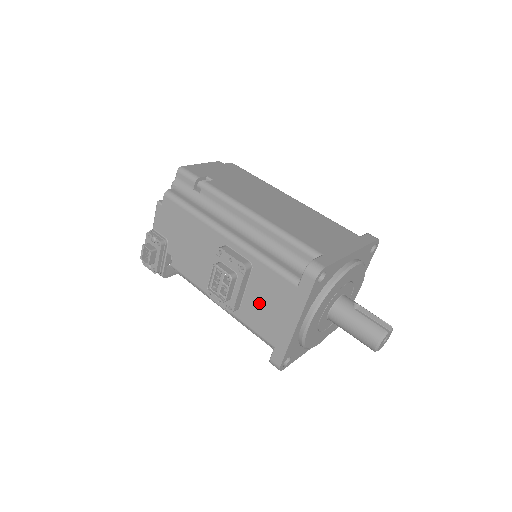
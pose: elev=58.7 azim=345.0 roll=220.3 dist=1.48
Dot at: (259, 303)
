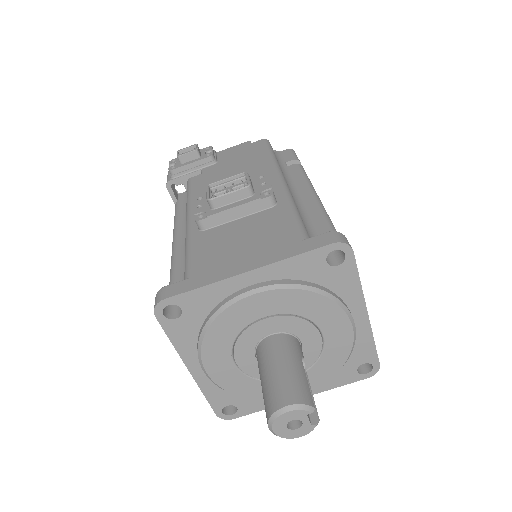
Dot at: (235, 235)
